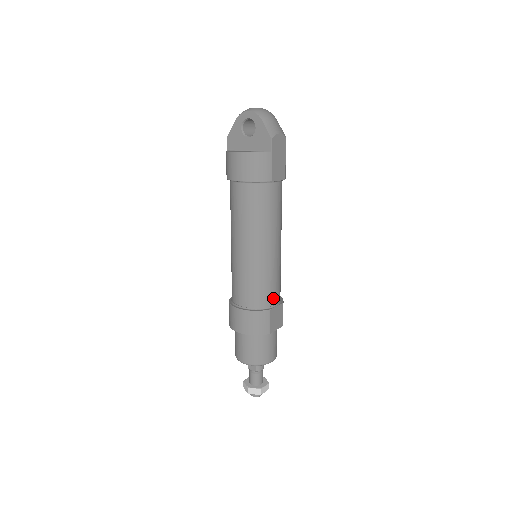
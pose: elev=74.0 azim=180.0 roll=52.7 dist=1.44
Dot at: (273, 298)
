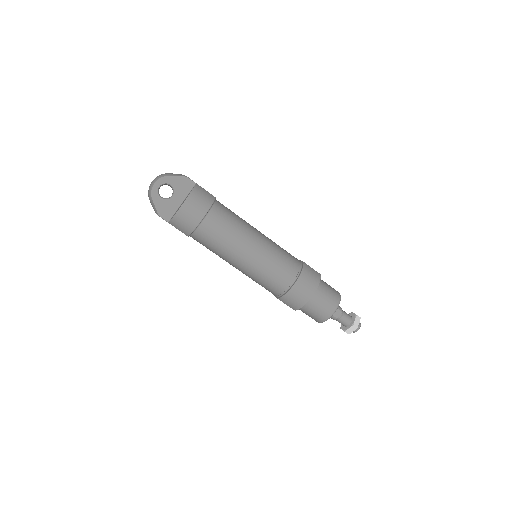
Dot at: (295, 258)
